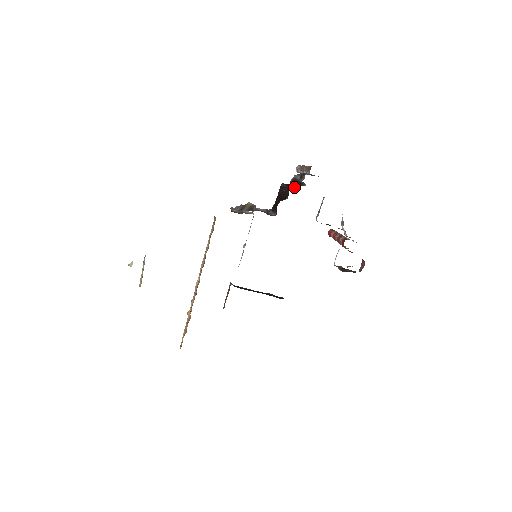
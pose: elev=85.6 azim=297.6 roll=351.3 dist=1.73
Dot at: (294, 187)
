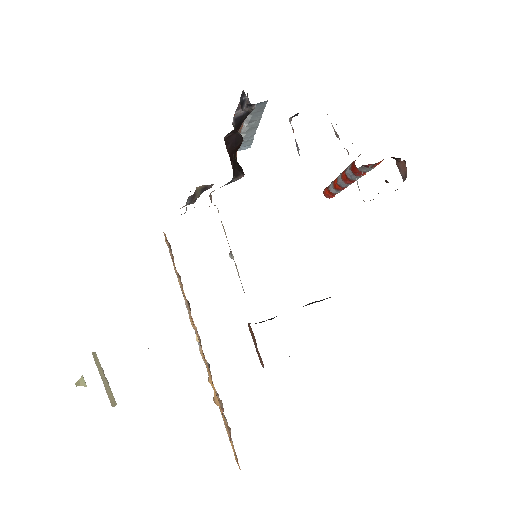
Dot at: (242, 122)
